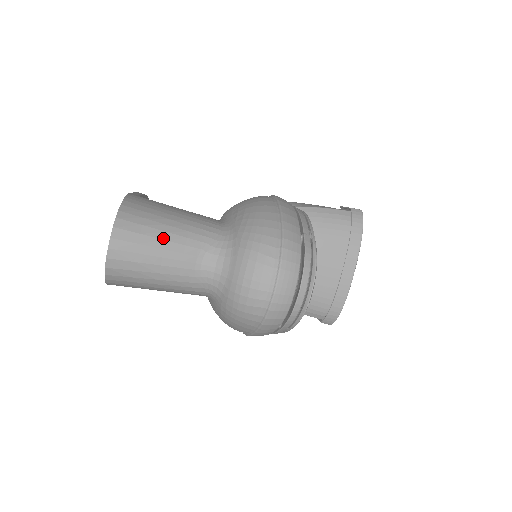
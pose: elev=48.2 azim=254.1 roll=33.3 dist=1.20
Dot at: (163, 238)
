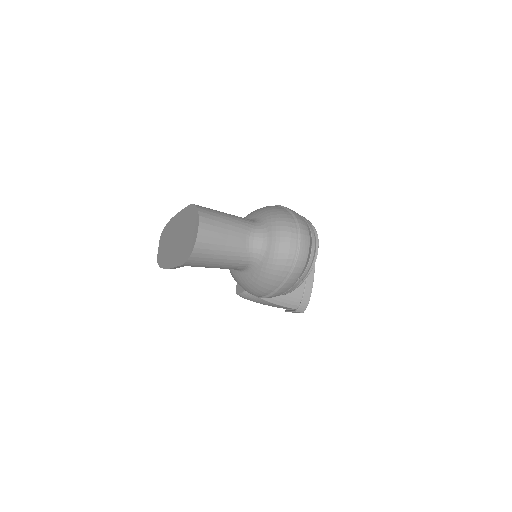
Dot at: (226, 223)
